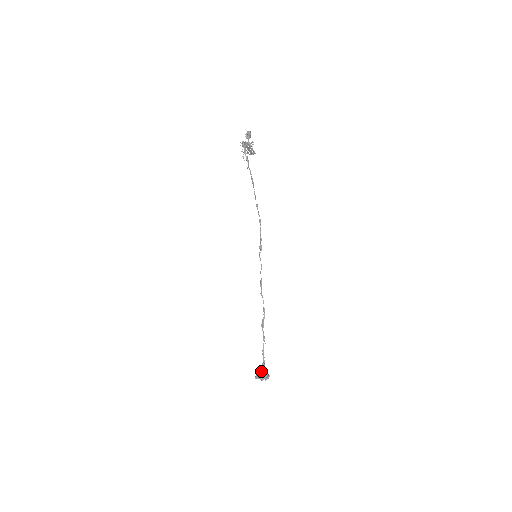
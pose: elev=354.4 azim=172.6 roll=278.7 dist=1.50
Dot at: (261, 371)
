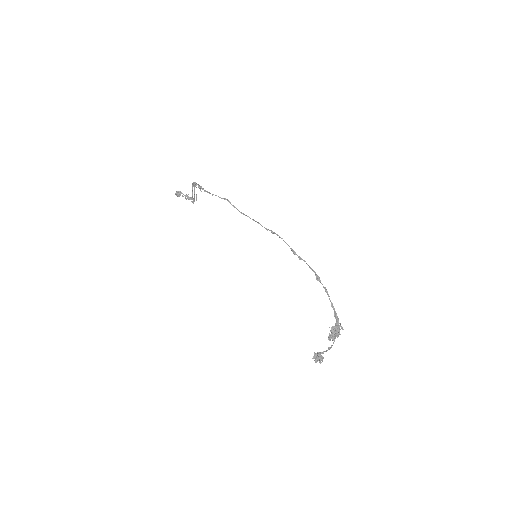
Dot at: (333, 328)
